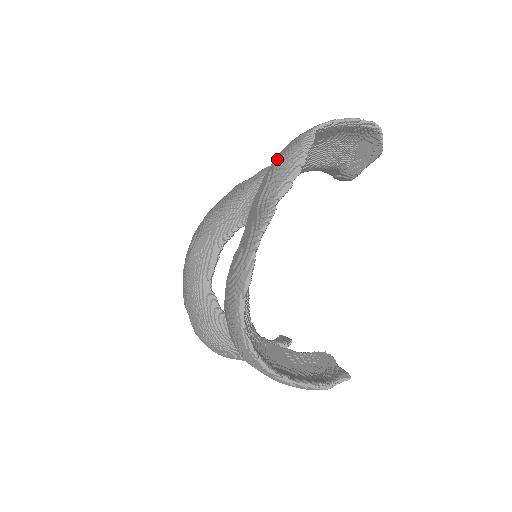
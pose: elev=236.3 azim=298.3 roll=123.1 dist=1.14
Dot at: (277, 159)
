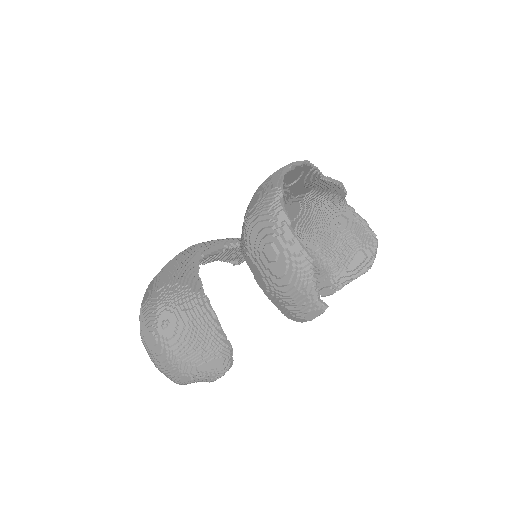
Dot at: occluded
